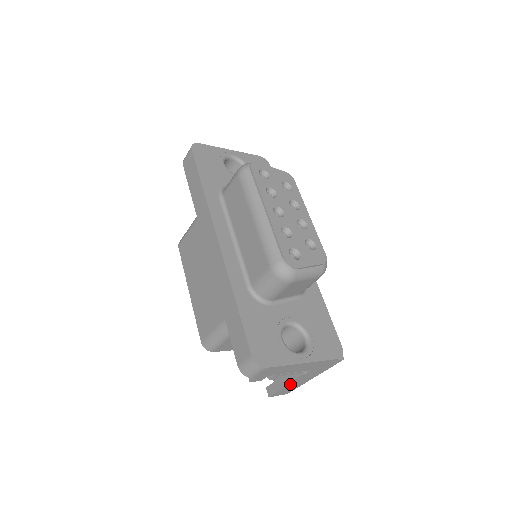
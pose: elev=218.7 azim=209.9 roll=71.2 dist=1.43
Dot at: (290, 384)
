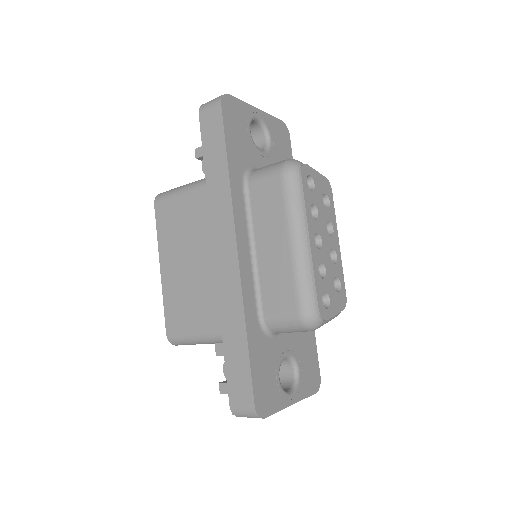
Dot at: occluded
